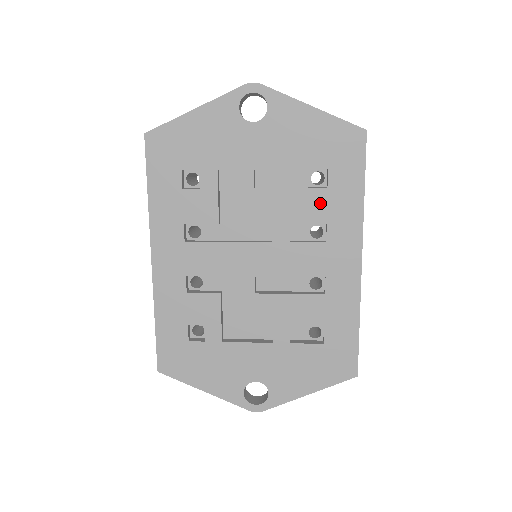
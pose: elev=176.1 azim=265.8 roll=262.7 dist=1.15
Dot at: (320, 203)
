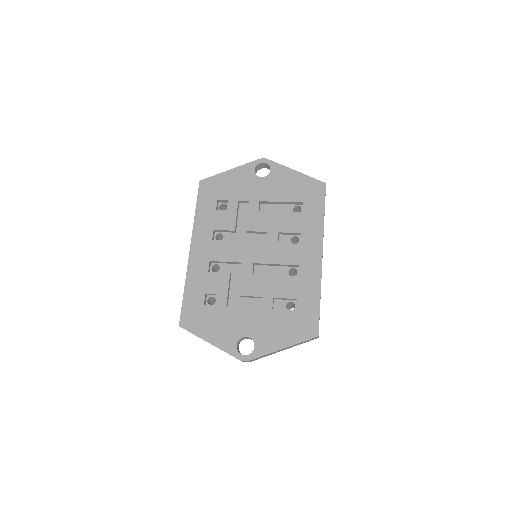
Dot at: (297, 221)
